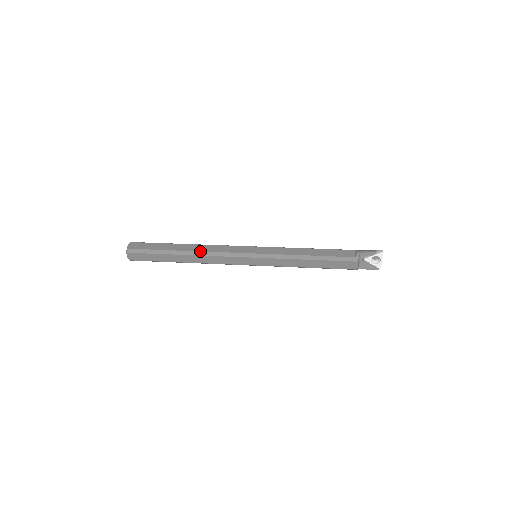
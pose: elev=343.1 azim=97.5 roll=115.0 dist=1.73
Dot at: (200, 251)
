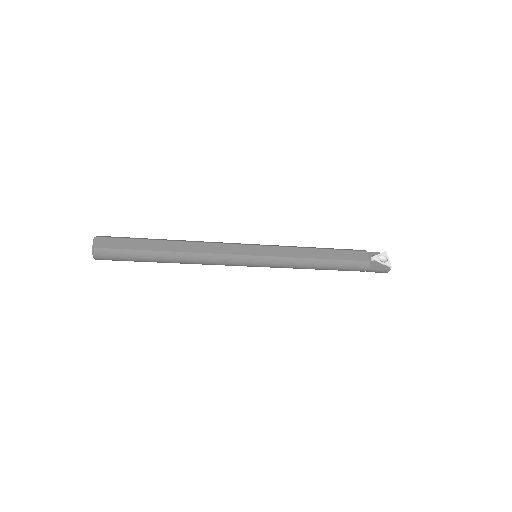
Dot at: (192, 241)
